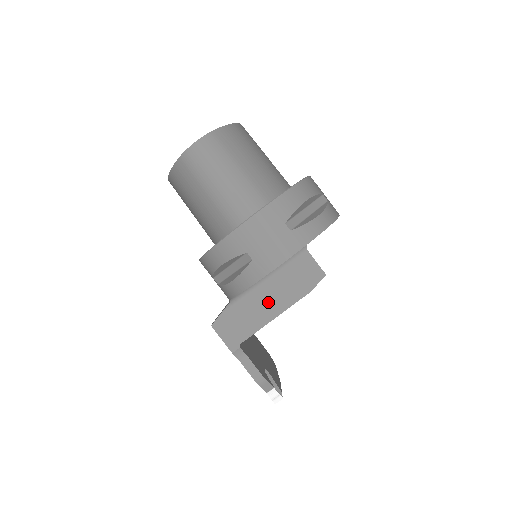
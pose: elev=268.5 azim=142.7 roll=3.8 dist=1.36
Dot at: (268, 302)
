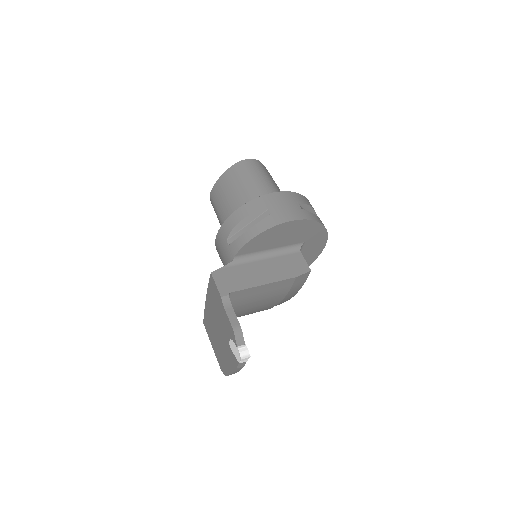
Dot at: (262, 272)
